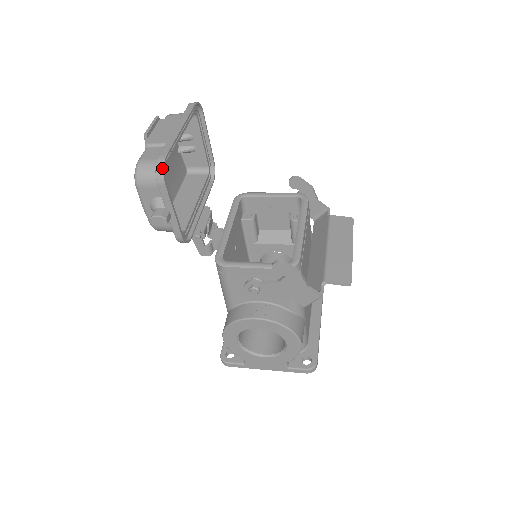
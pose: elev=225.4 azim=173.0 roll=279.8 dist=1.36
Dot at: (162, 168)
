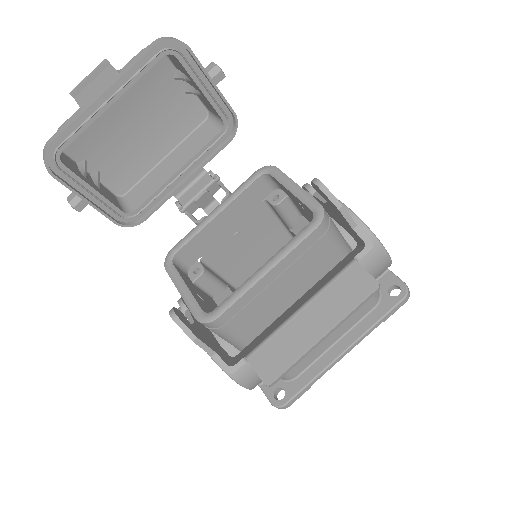
Dot at: (44, 158)
